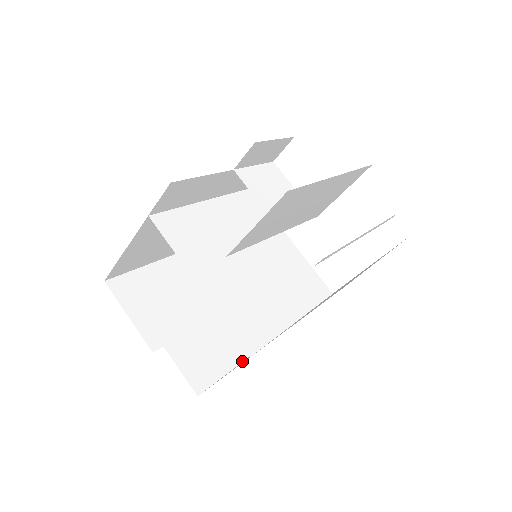
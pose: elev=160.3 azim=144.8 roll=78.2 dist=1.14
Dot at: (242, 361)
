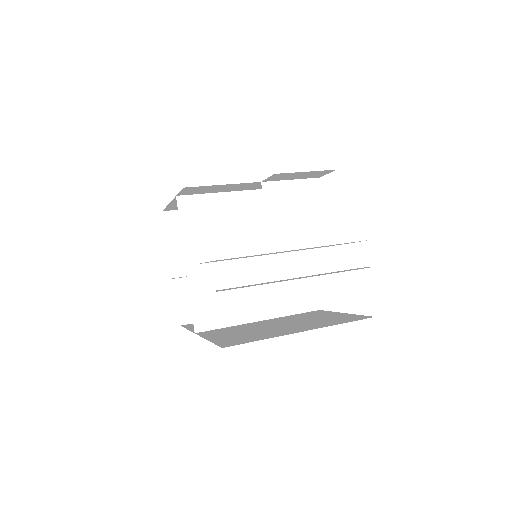
Dot at: occluded
